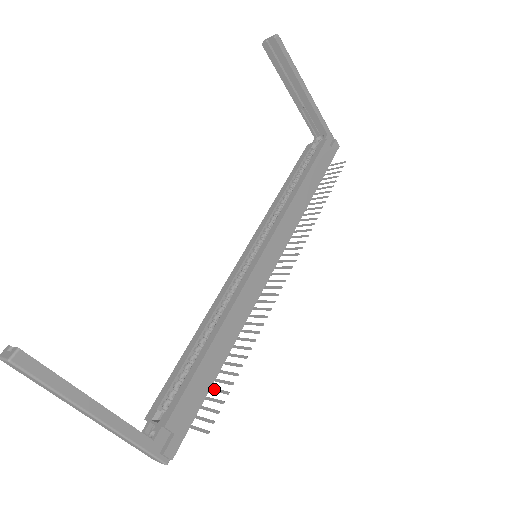
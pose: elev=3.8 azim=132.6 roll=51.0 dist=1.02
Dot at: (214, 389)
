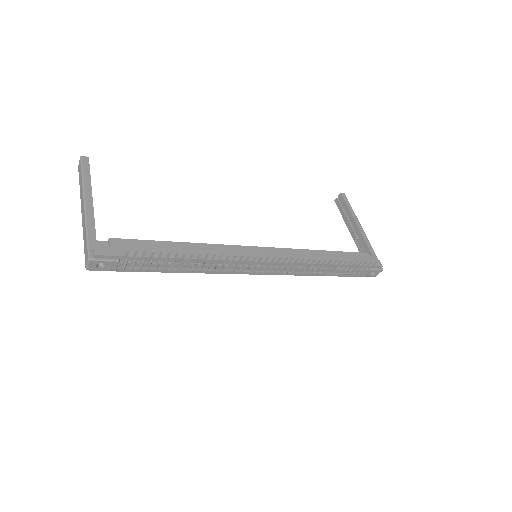
Dot at: (157, 261)
